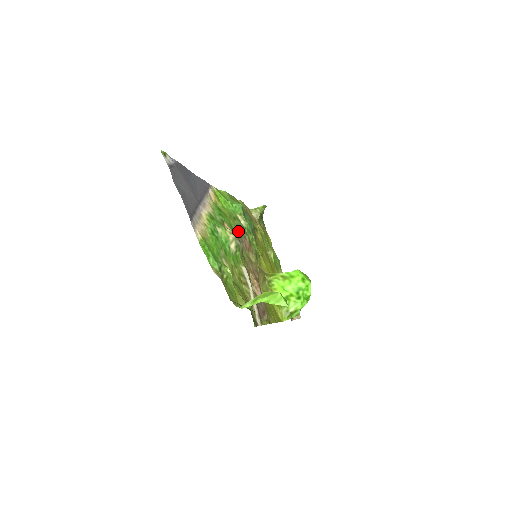
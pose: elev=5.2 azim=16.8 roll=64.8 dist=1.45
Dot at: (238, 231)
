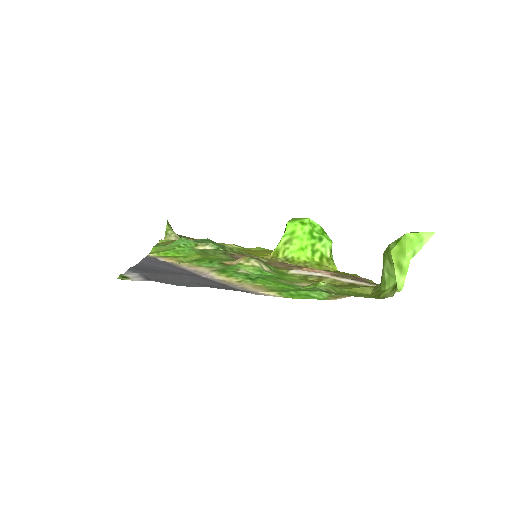
Dot at: (225, 257)
